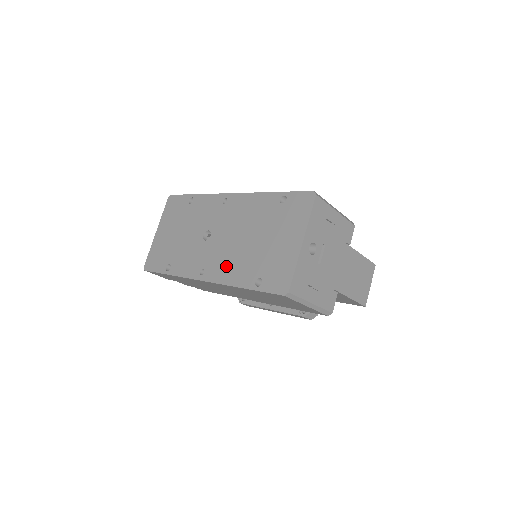
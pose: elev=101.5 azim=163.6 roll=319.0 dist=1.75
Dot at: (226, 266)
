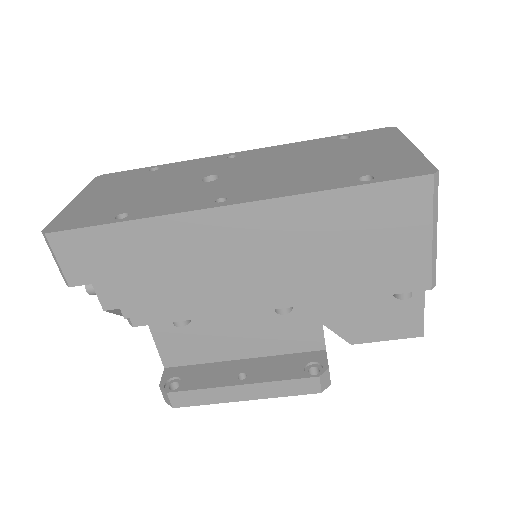
Dot at: (278, 184)
